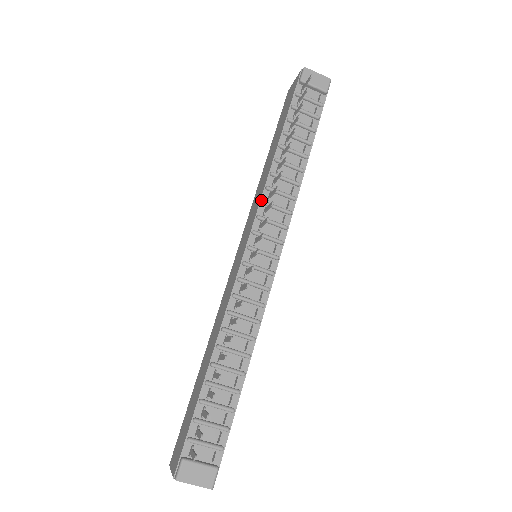
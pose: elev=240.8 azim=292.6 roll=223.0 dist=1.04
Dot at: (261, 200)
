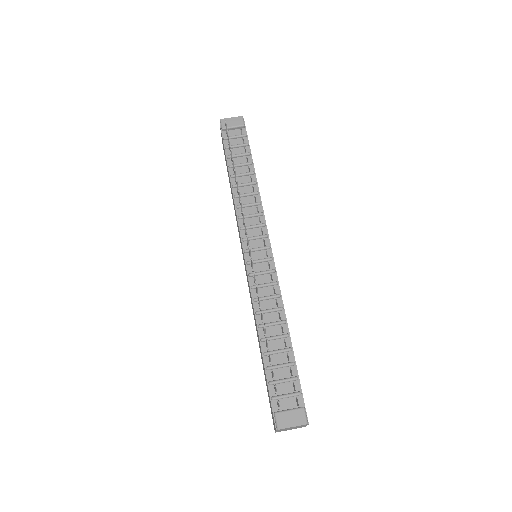
Dot at: (237, 217)
